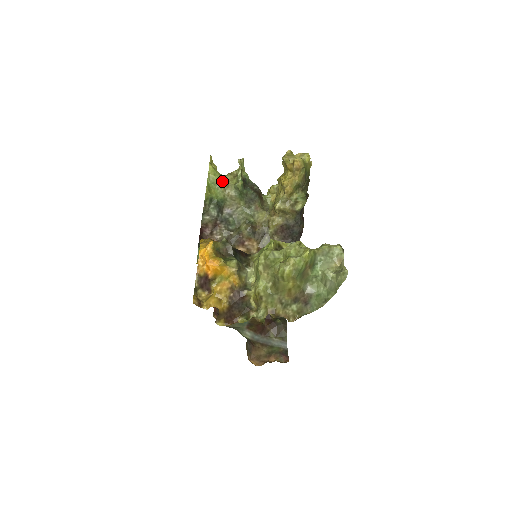
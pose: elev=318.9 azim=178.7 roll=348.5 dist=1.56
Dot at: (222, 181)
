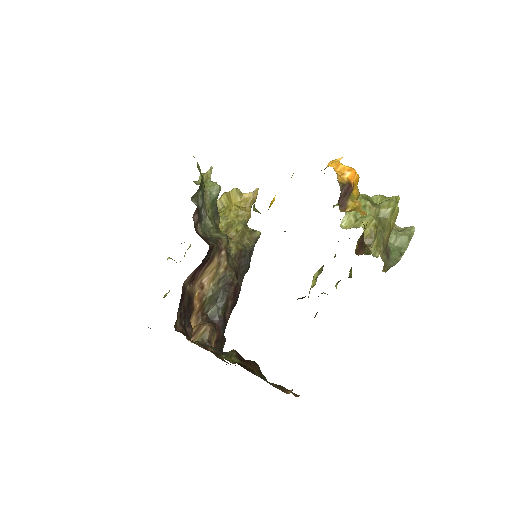
Dot at: occluded
